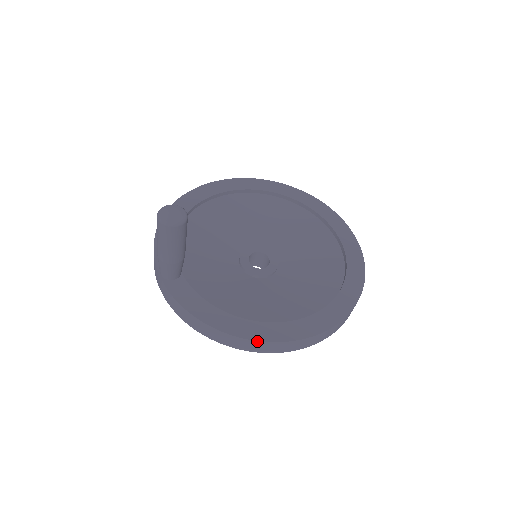
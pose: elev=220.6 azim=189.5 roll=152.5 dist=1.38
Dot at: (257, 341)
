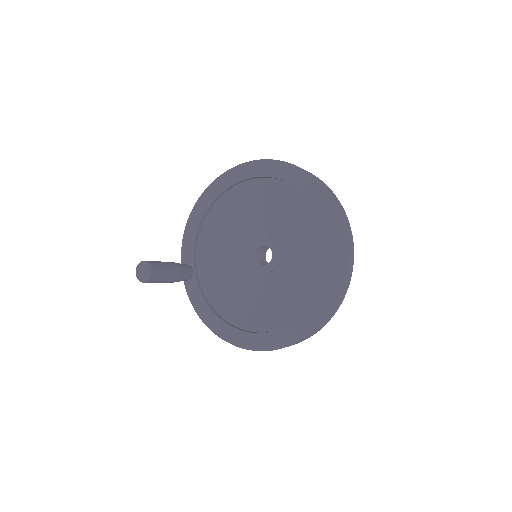
Dot at: (230, 343)
